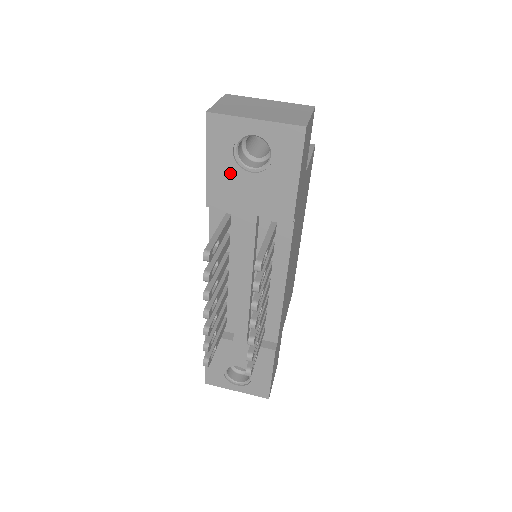
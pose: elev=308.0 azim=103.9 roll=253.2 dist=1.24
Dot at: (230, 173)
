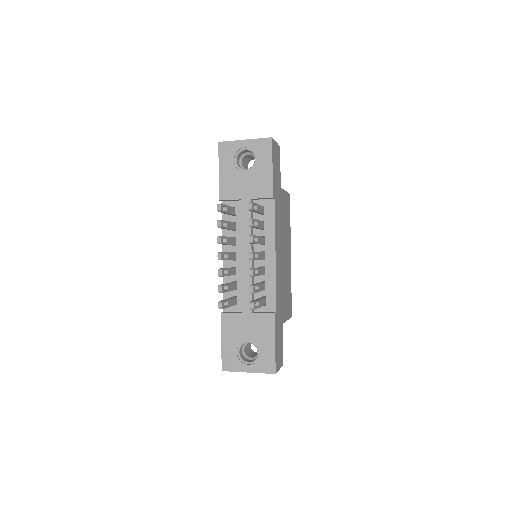
Dot at: (233, 175)
